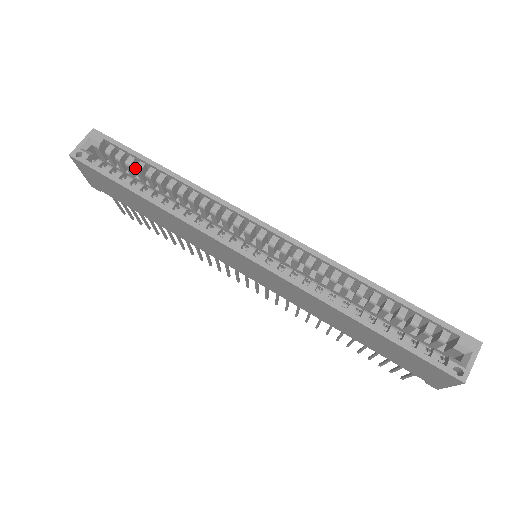
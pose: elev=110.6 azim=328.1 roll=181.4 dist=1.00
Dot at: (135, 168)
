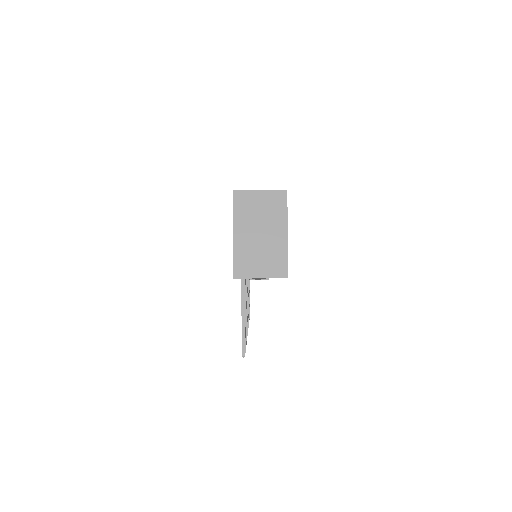
Dot at: occluded
